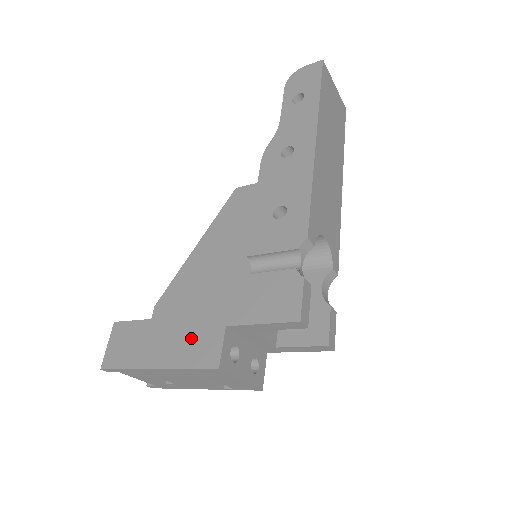
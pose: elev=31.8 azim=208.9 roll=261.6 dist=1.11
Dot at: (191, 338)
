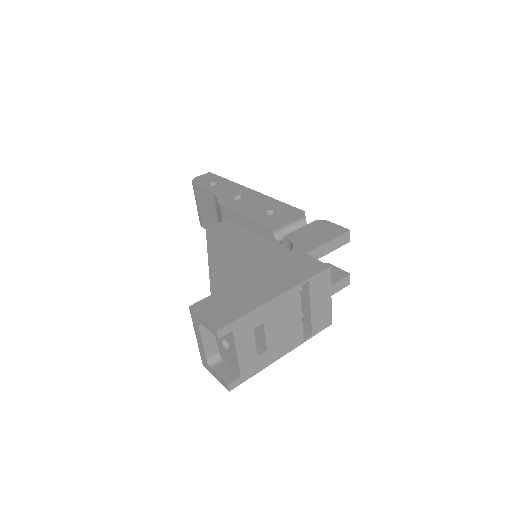
Dot at: (287, 270)
